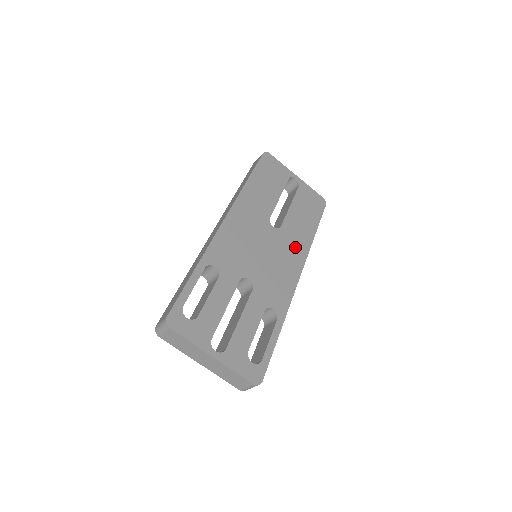
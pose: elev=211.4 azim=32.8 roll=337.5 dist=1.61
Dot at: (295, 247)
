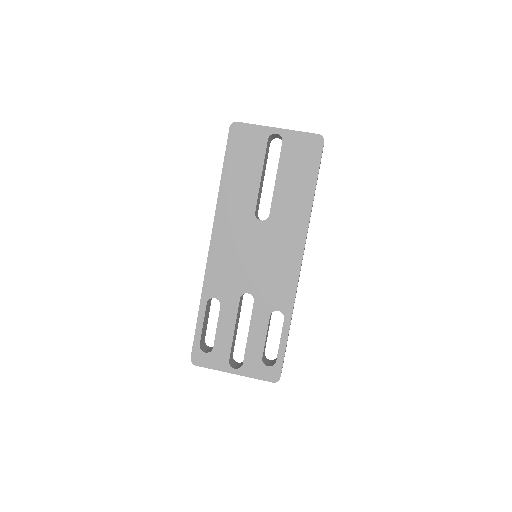
Dot at: (290, 230)
